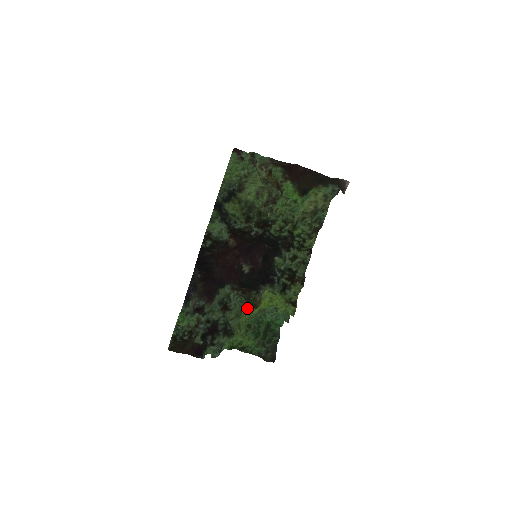
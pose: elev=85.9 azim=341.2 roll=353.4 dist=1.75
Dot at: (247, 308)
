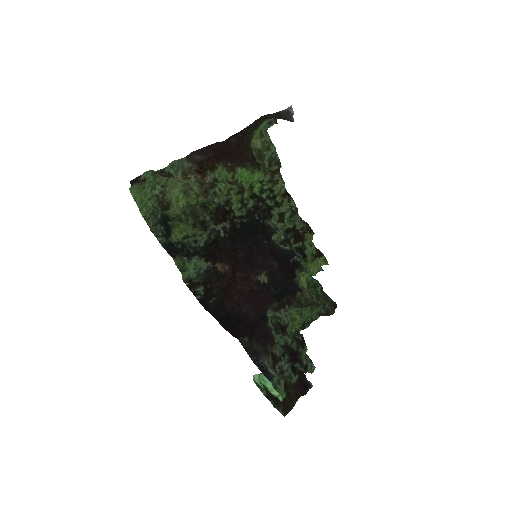
Dot at: (301, 309)
